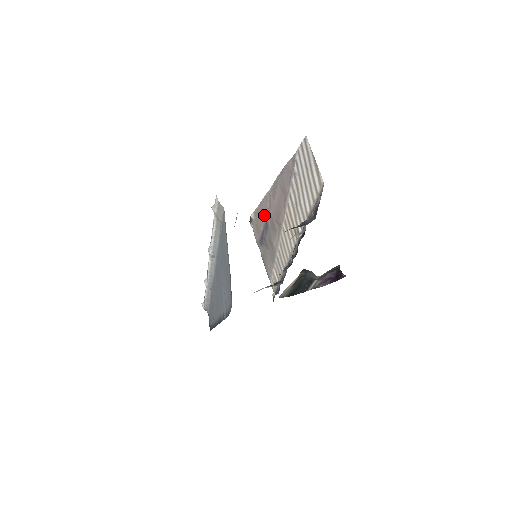
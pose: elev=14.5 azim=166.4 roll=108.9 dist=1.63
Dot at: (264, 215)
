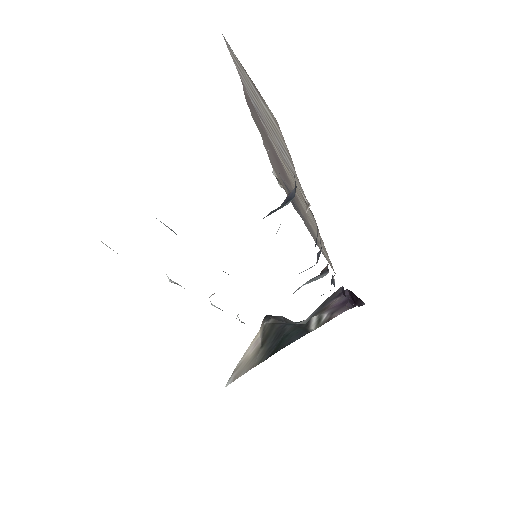
Dot at: (278, 174)
